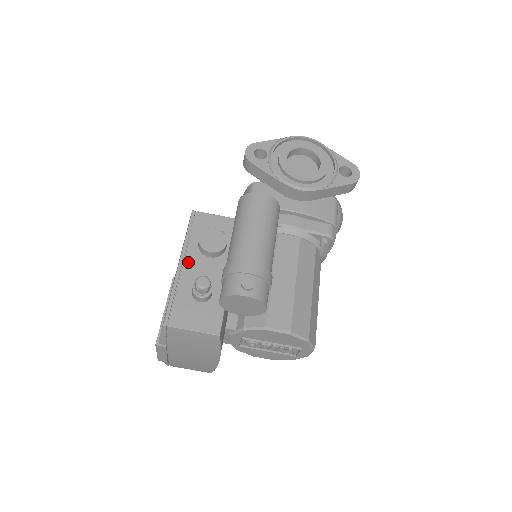
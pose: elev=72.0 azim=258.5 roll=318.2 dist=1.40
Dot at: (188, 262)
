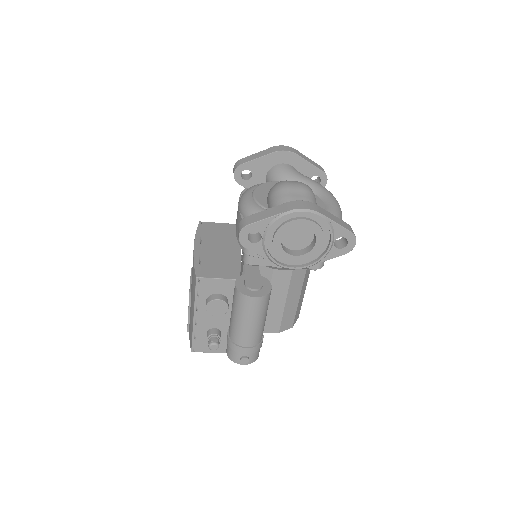
Dot at: (200, 316)
